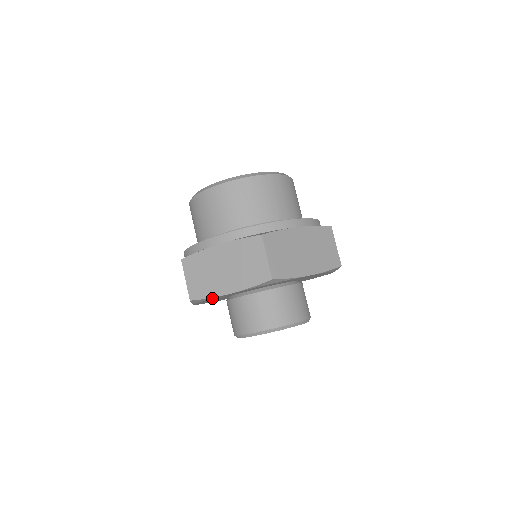
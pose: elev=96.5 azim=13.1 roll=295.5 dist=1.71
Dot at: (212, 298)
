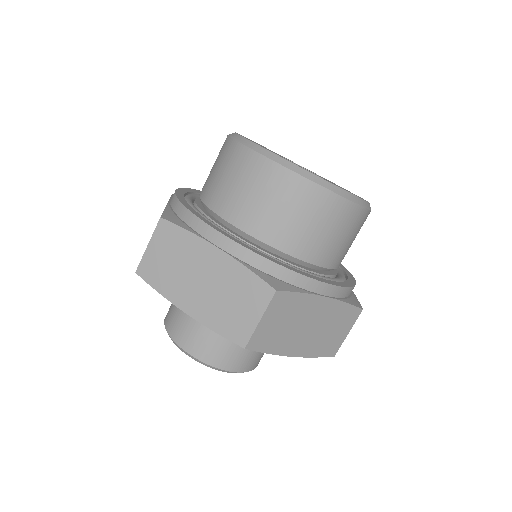
Dot at: occluded
